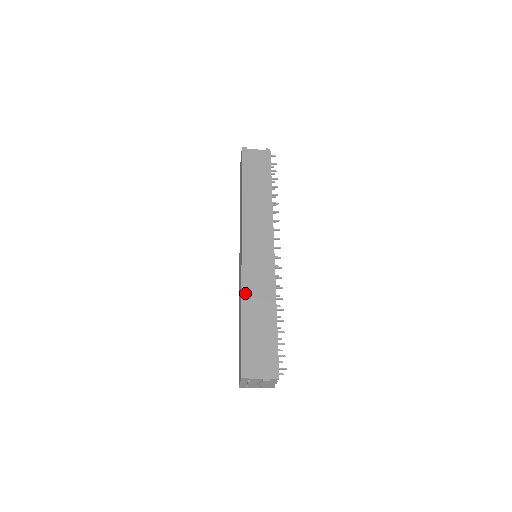
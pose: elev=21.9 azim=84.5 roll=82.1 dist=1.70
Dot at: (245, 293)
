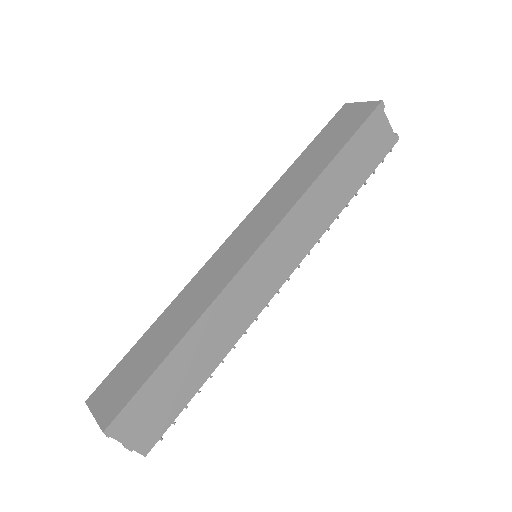
Dot at: (207, 316)
